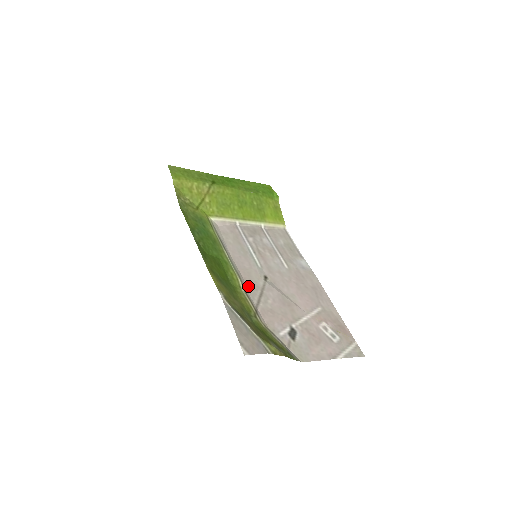
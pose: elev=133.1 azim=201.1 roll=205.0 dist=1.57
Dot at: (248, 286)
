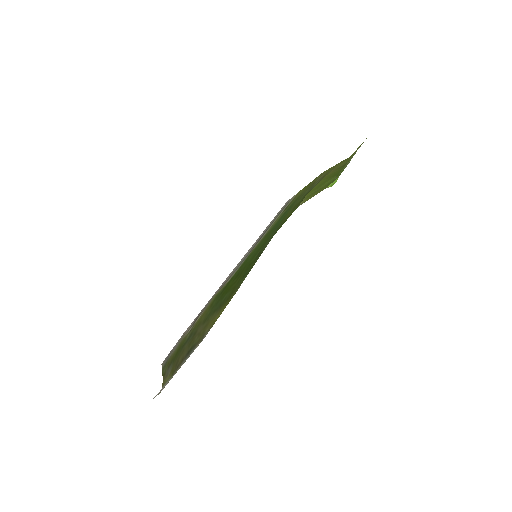
Dot at: (220, 287)
